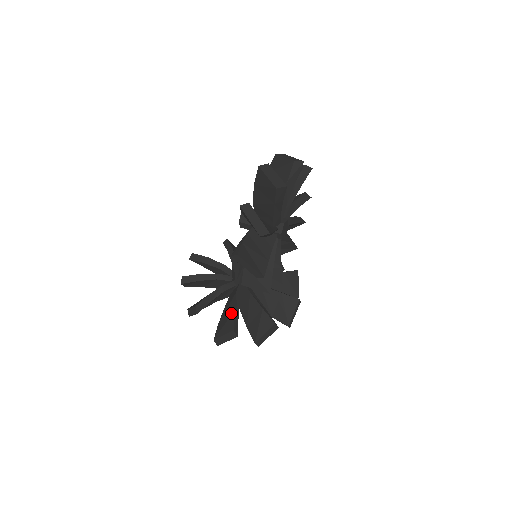
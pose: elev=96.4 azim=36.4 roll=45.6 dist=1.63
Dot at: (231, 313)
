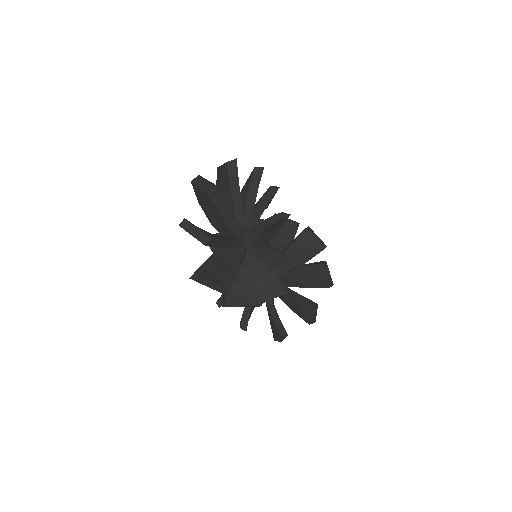
Dot at: occluded
